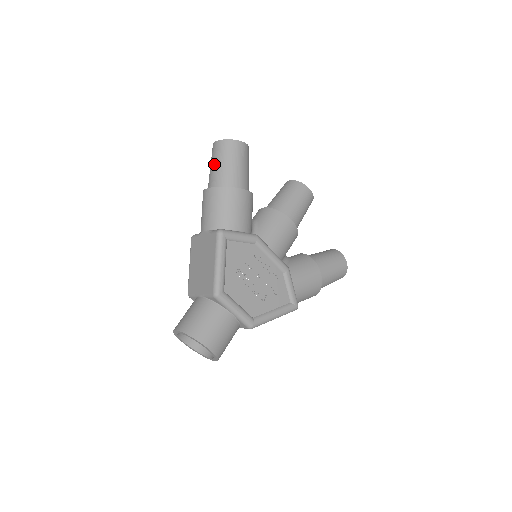
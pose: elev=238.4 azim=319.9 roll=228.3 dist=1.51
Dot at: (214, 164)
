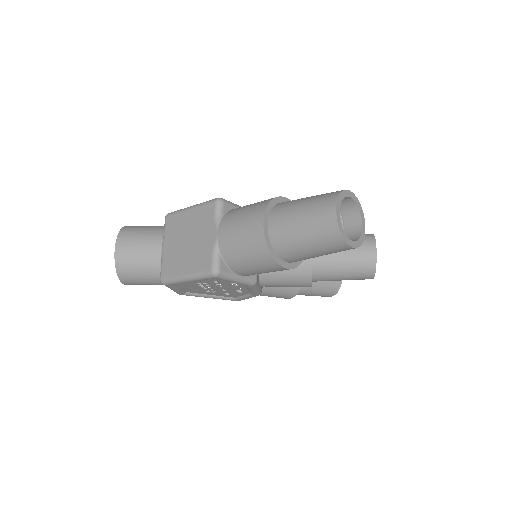
Dot at: (301, 222)
